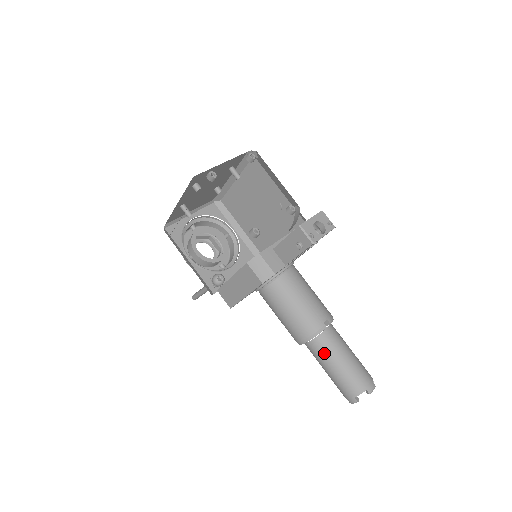
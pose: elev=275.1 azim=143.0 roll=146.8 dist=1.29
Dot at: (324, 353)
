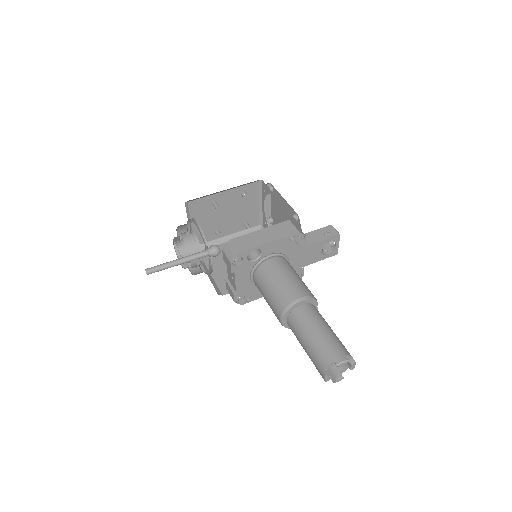
Dot at: (318, 315)
